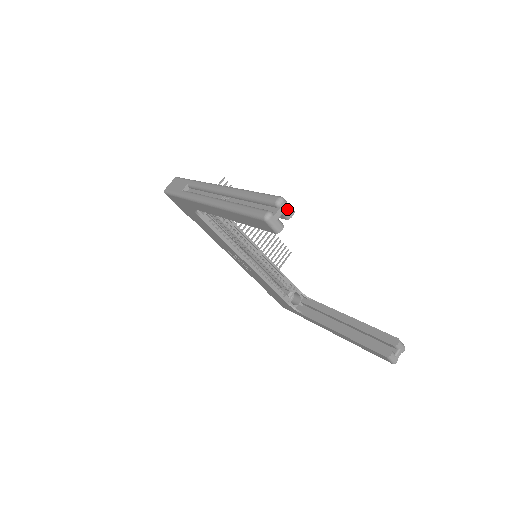
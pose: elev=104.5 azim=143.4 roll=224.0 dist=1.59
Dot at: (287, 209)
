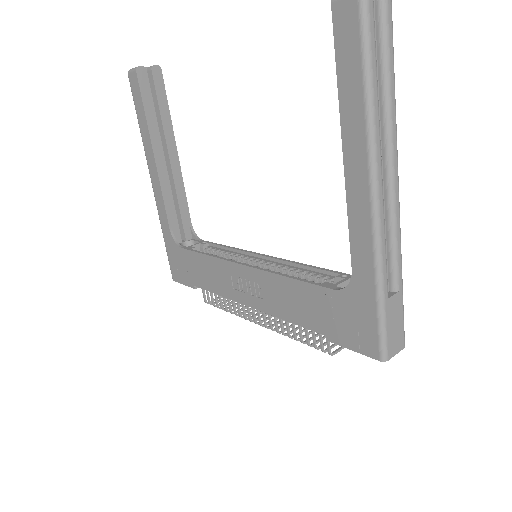
Dot at: occluded
